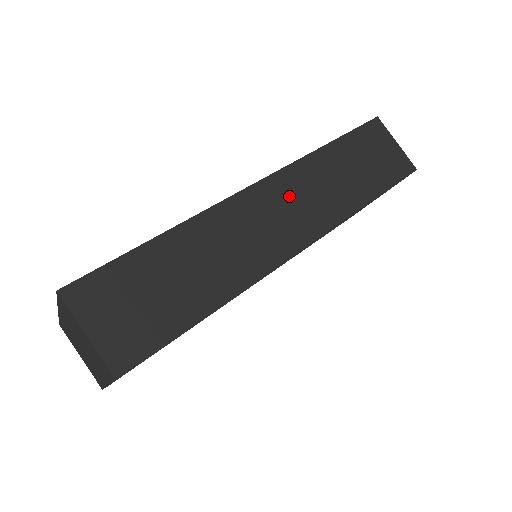
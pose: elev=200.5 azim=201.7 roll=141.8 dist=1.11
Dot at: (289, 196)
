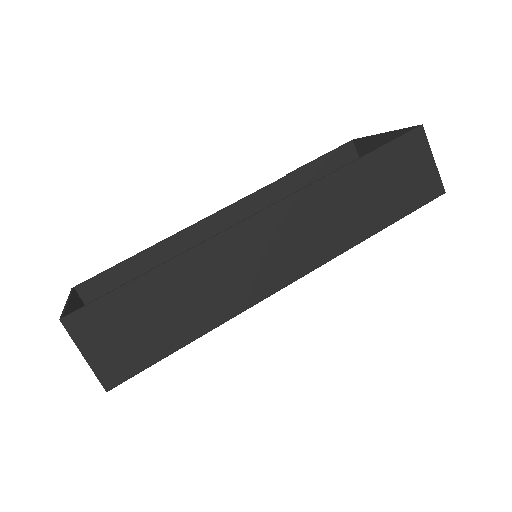
Dot at: (294, 226)
